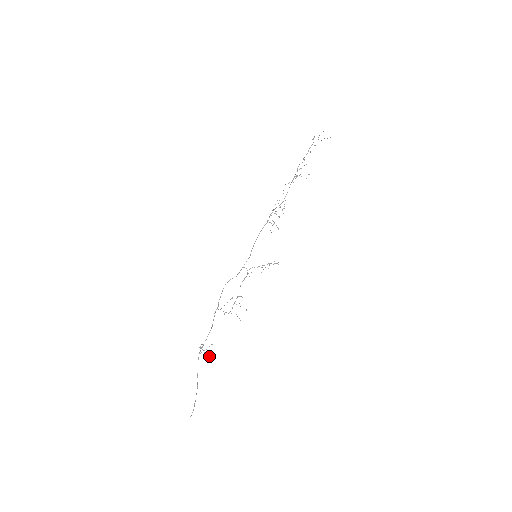
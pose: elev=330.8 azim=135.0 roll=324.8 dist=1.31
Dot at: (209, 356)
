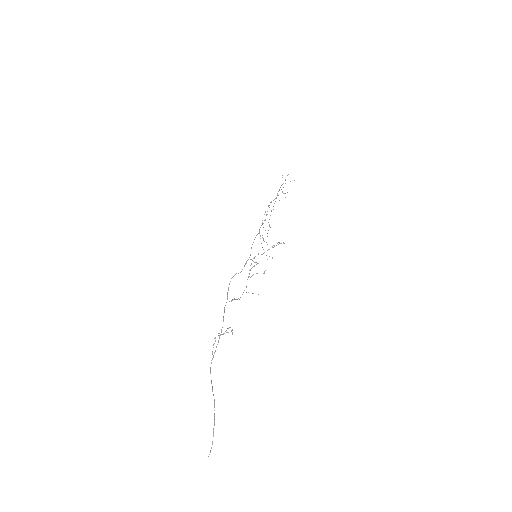
Dot at: (232, 329)
